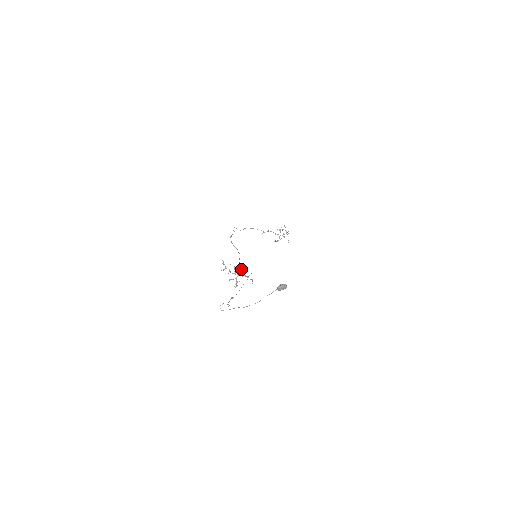
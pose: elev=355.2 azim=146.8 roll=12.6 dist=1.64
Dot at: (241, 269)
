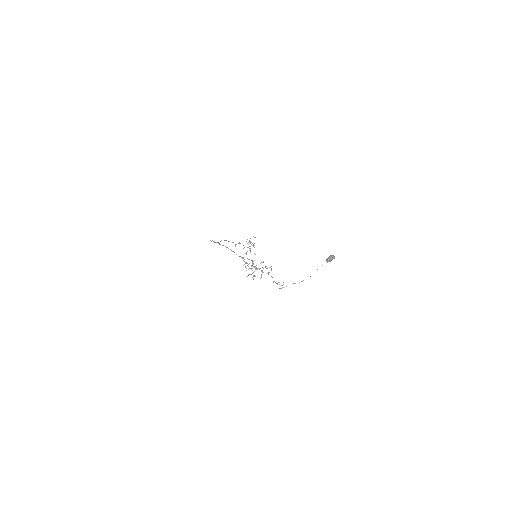
Dot at: occluded
